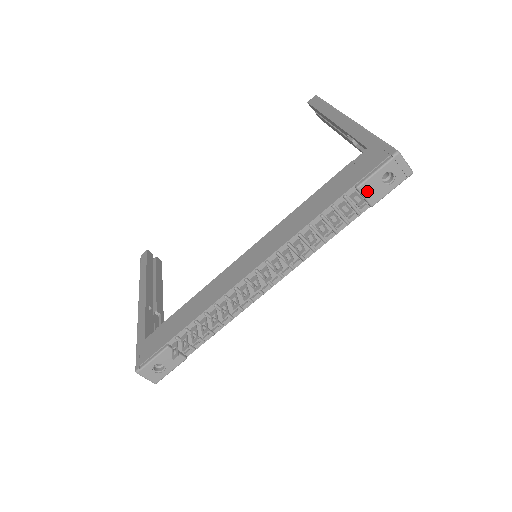
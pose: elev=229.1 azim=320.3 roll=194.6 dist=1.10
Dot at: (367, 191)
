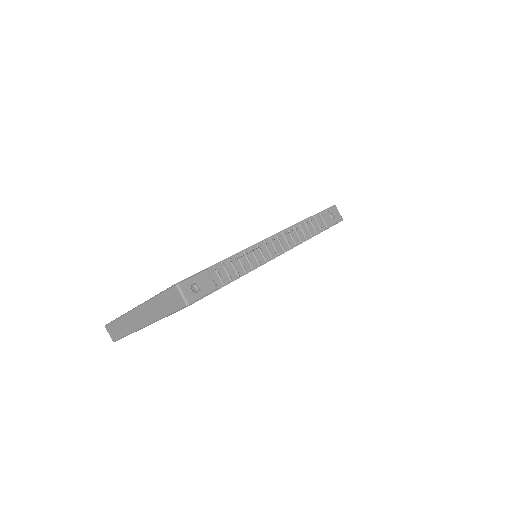
Dot at: (324, 217)
